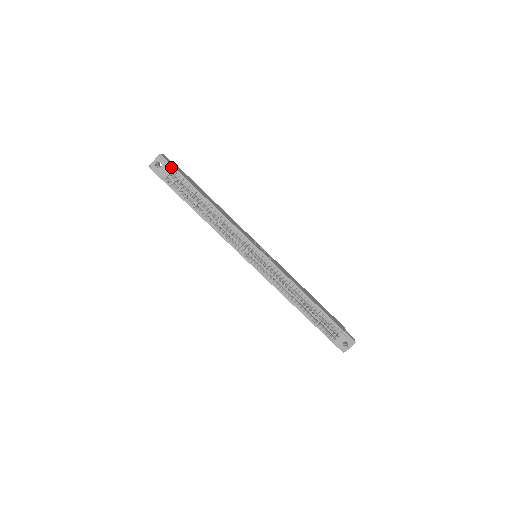
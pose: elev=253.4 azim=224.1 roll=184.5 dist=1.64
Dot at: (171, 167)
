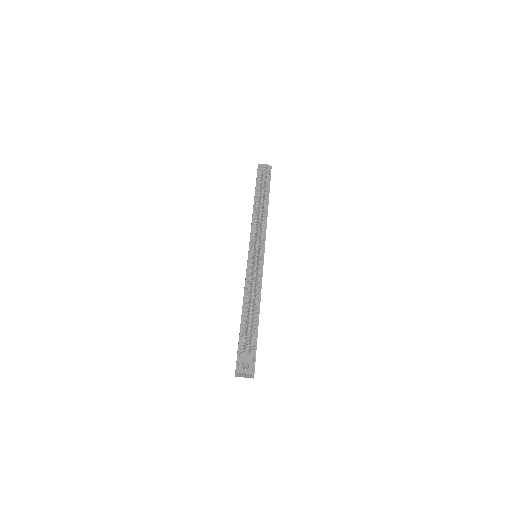
Dot at: (269, 175)
